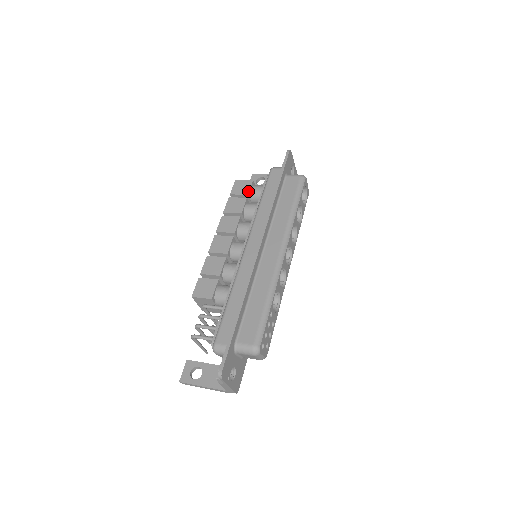
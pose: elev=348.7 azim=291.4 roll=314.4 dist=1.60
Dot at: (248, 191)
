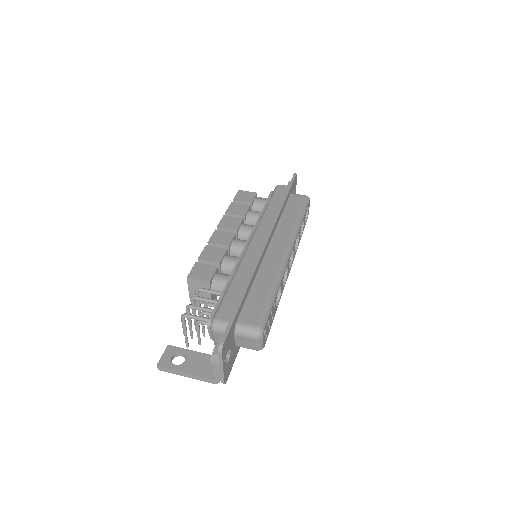
Dot at: (252, 200)
